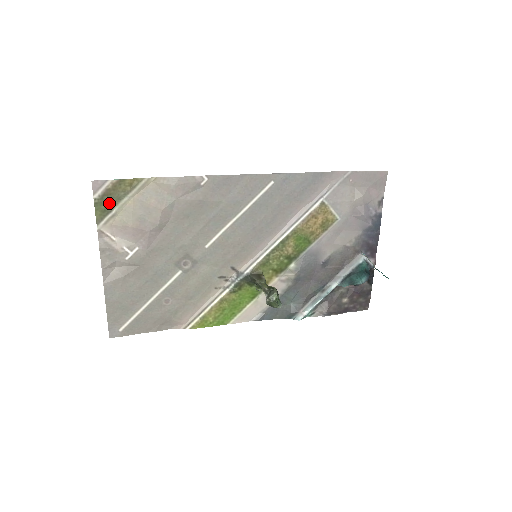
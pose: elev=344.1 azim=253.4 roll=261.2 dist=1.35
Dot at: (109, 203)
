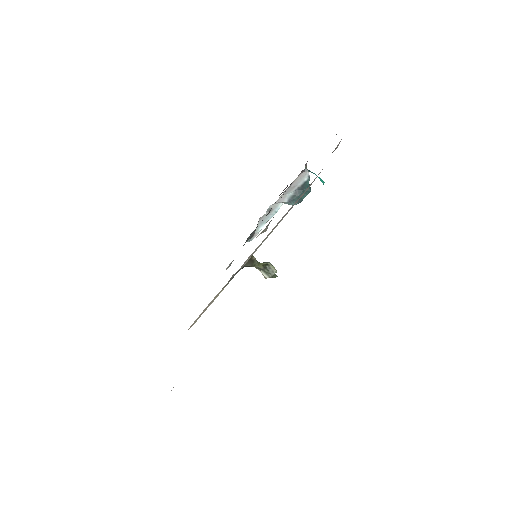
Dot at: occluded
